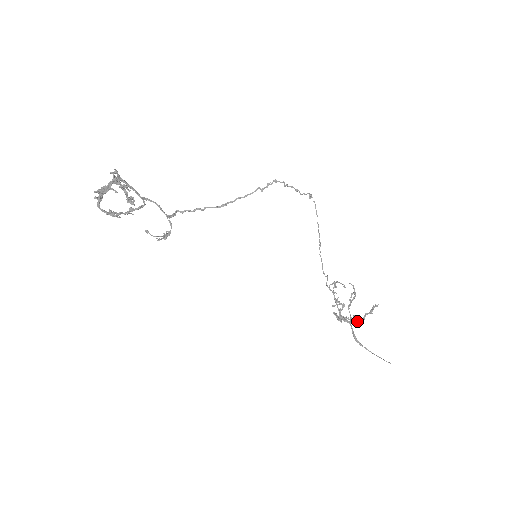
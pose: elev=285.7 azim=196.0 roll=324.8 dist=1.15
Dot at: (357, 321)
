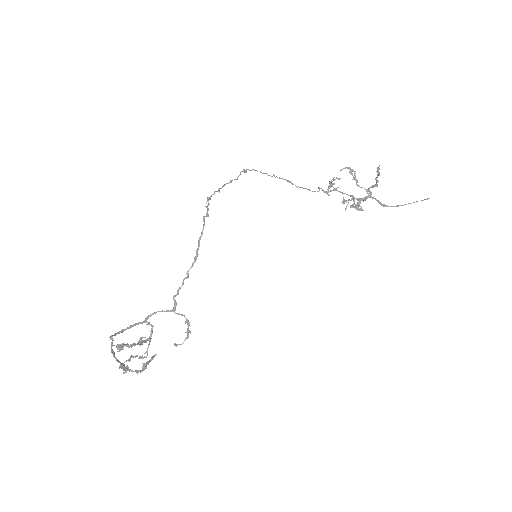
Dot at: occluded
